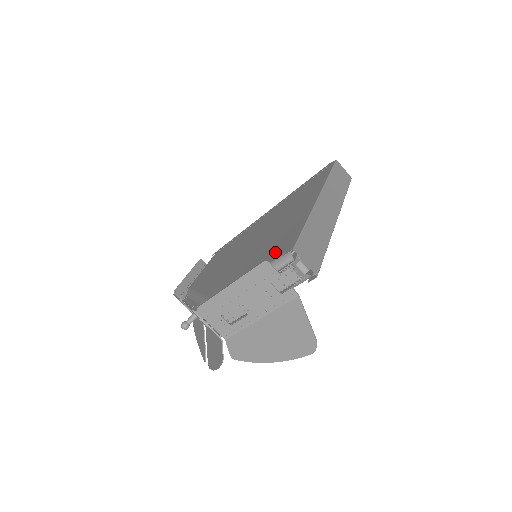
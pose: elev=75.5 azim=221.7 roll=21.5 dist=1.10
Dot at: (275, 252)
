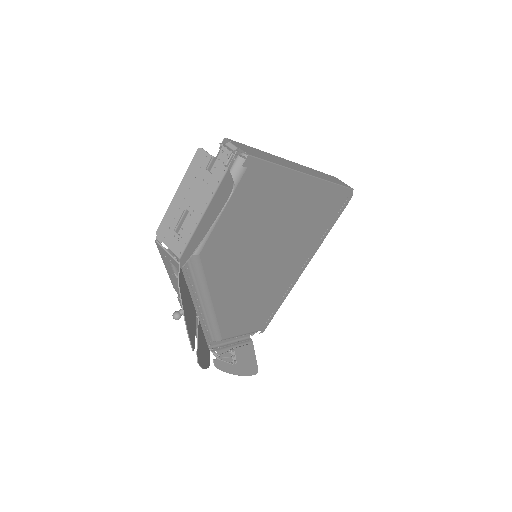
Dot at: occluded
